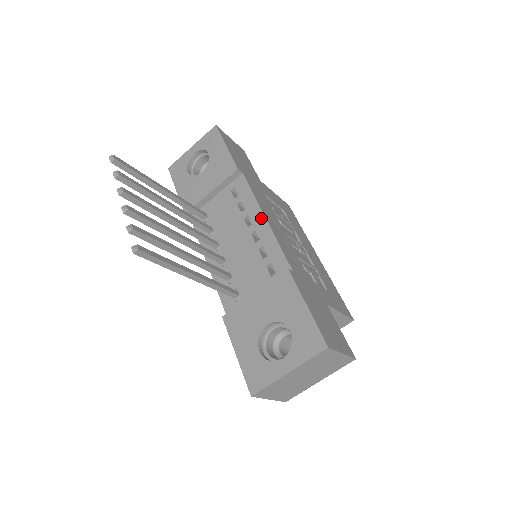
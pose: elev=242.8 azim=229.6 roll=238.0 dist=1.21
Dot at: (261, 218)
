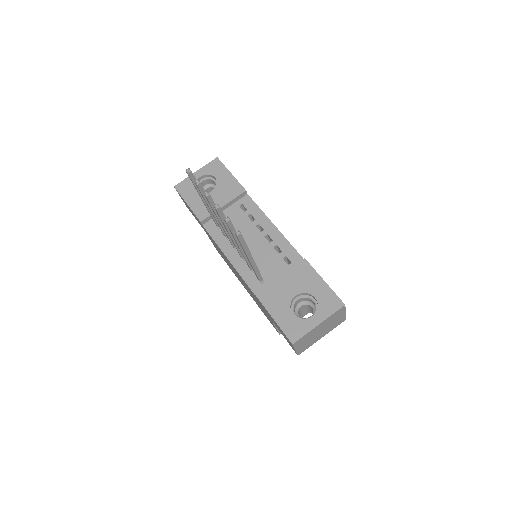
Dot at: (271, 226)
